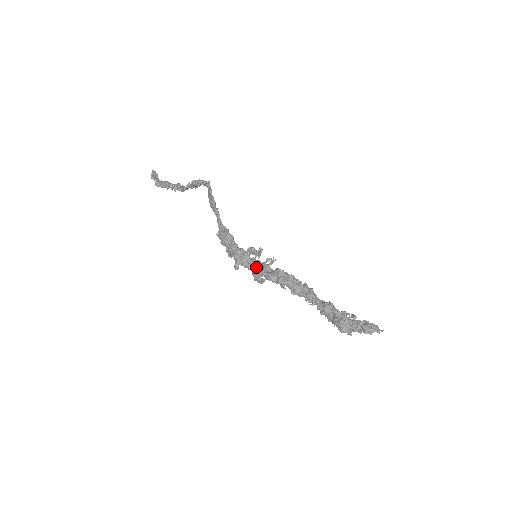
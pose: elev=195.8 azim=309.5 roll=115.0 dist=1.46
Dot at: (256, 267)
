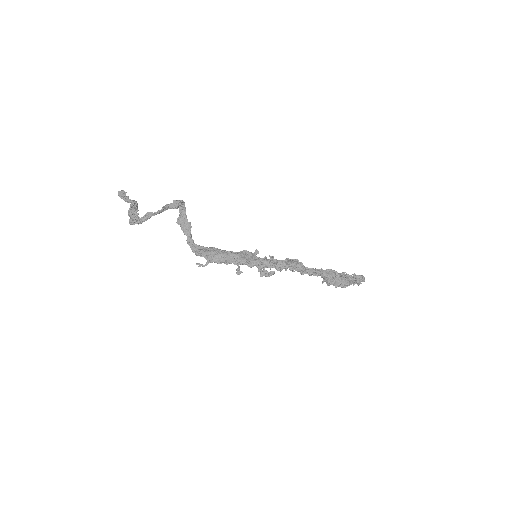
Dot at: (267, 259)
